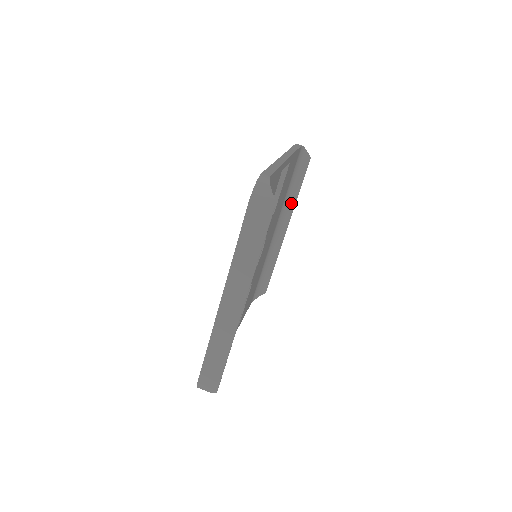
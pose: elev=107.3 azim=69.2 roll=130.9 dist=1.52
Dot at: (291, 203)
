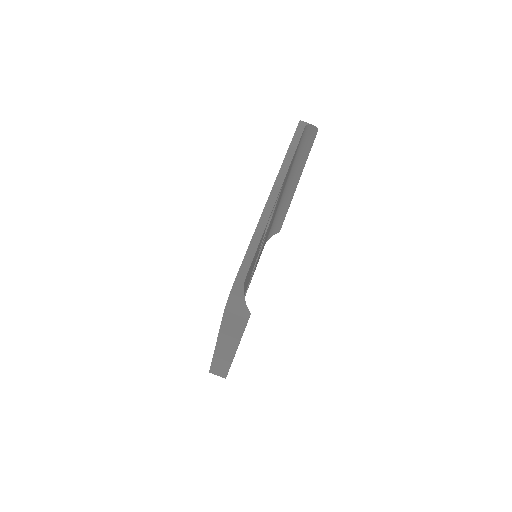
Dot at: (299, 169)
